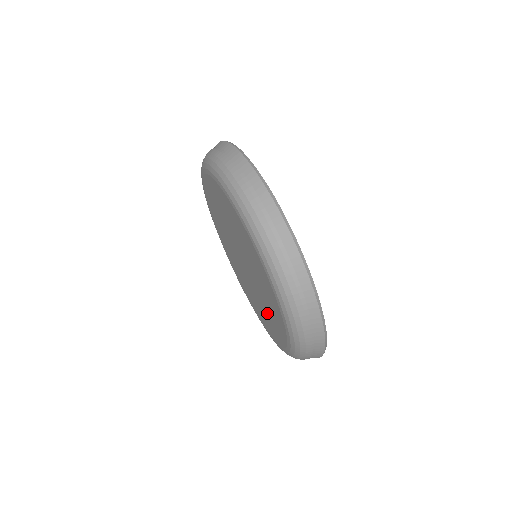
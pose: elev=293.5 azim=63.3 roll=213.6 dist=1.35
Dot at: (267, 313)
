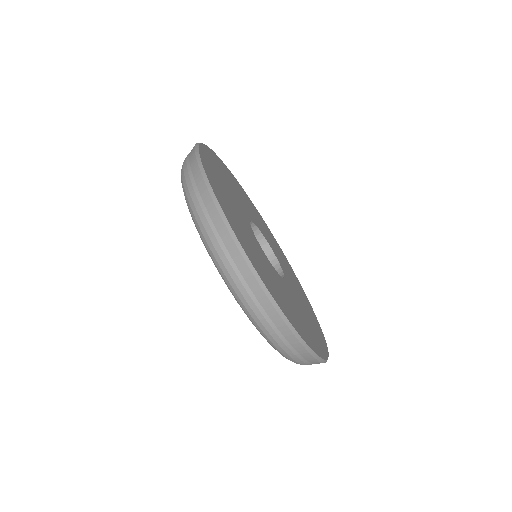
Dot at: occluded
